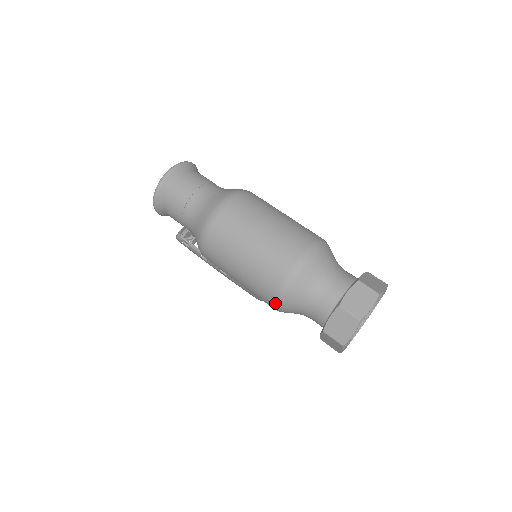
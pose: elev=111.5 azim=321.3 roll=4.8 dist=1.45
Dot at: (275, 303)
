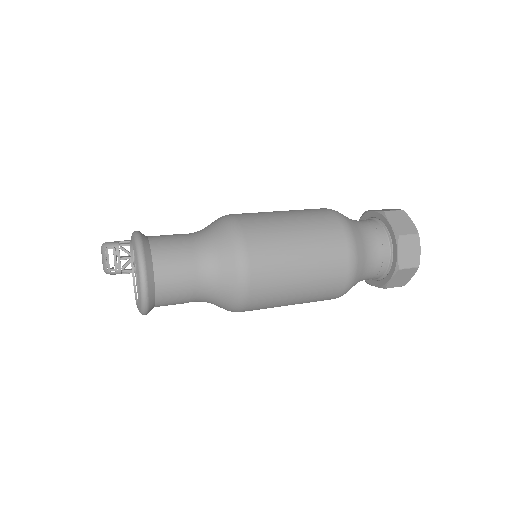
Dot at: occluded
